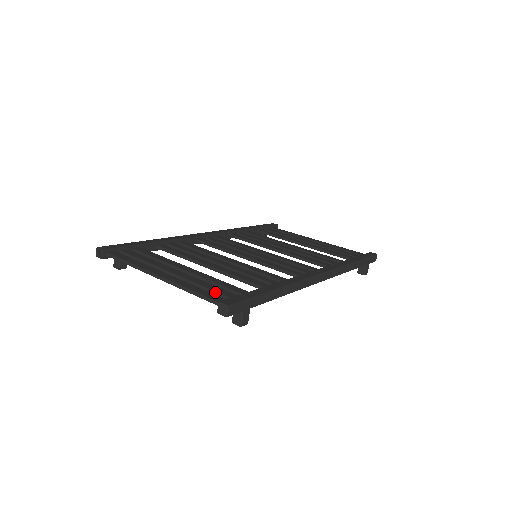
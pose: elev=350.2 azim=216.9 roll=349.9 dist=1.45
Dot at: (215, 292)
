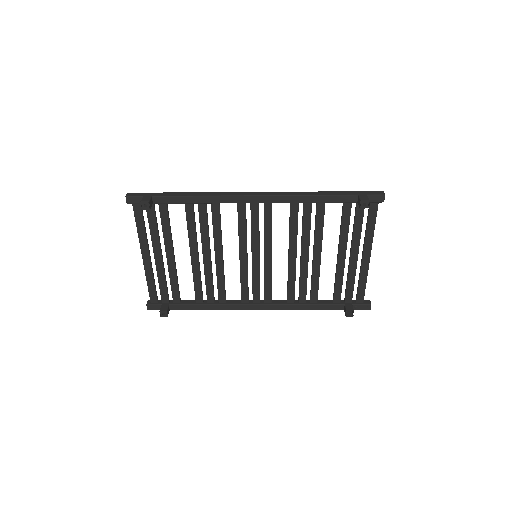
Dot at: (148, 218)
